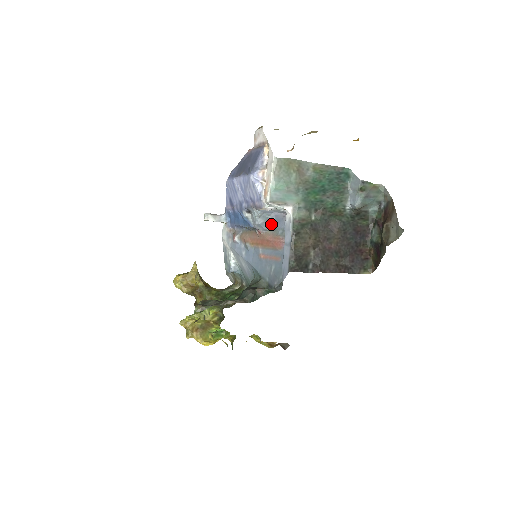
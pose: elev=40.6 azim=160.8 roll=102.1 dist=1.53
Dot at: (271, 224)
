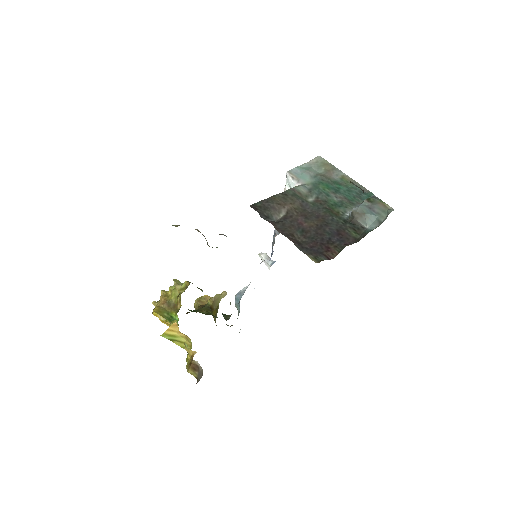
Dot at: occluded
